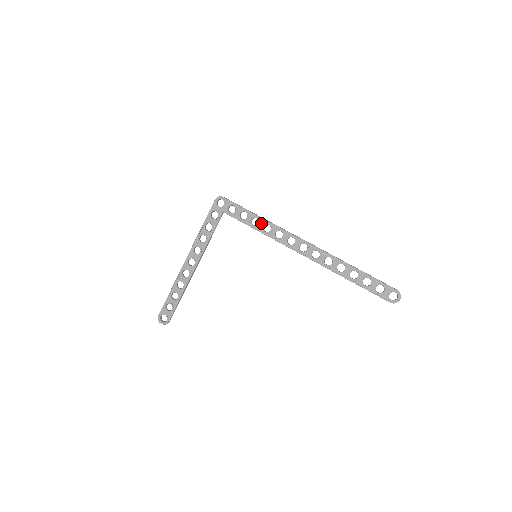
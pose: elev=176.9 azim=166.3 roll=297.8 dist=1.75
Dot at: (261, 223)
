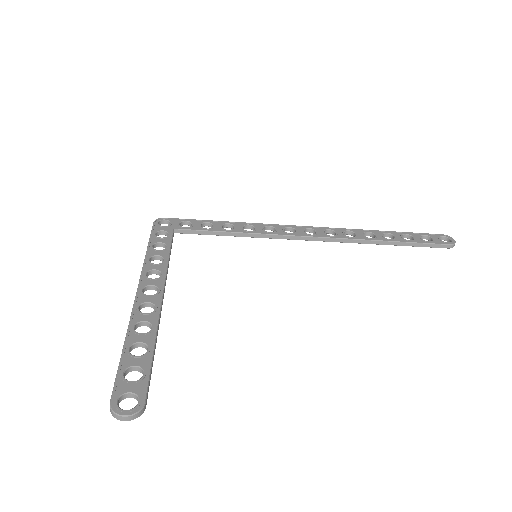
Dot at: (237, 226)
